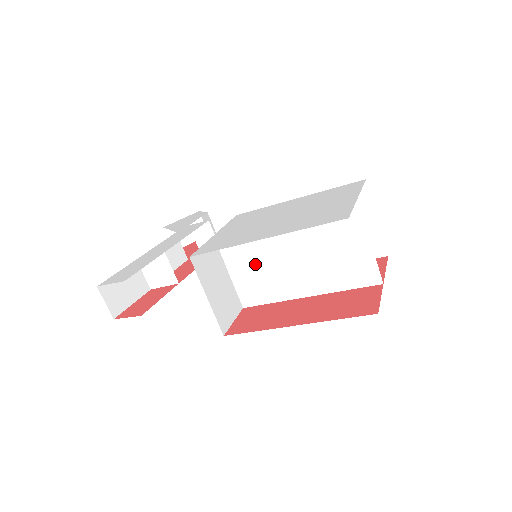
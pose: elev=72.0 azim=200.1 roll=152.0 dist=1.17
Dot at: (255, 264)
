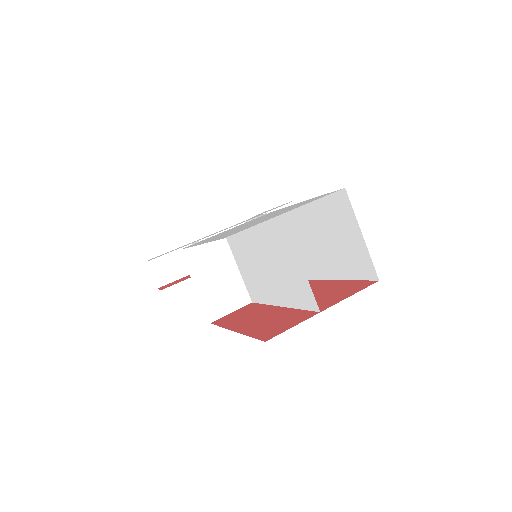
Dot at: (247, 264)
